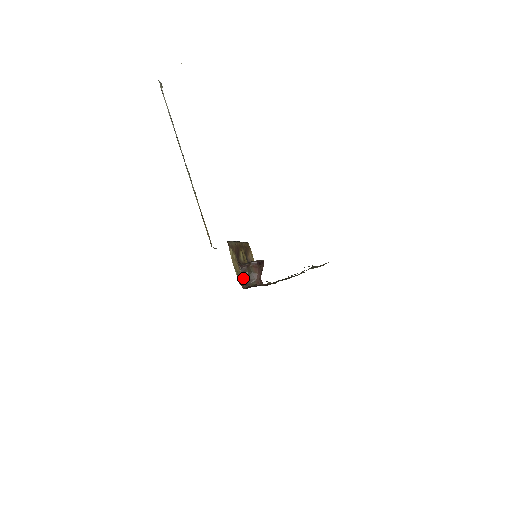
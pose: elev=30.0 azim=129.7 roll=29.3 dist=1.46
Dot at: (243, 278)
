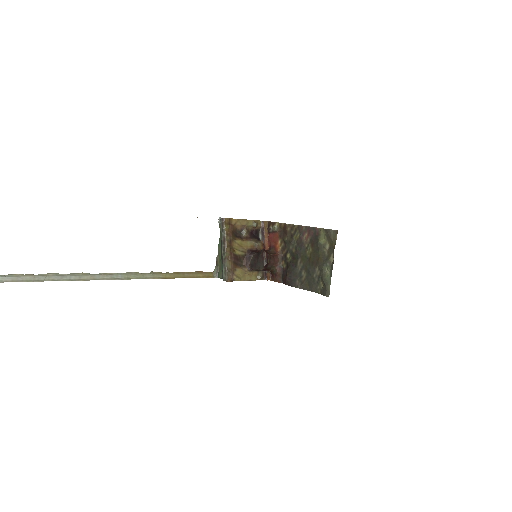
Dot at: (261, 270)
